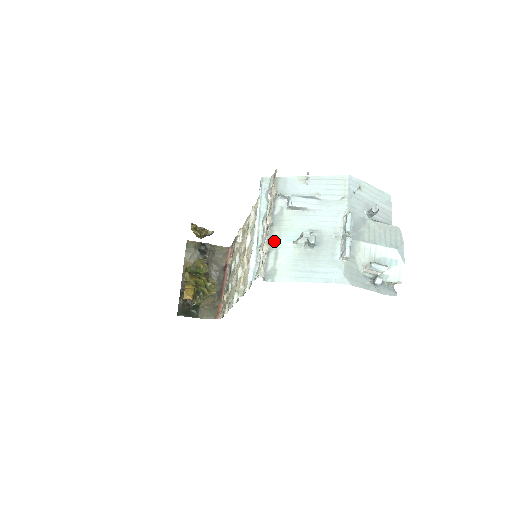
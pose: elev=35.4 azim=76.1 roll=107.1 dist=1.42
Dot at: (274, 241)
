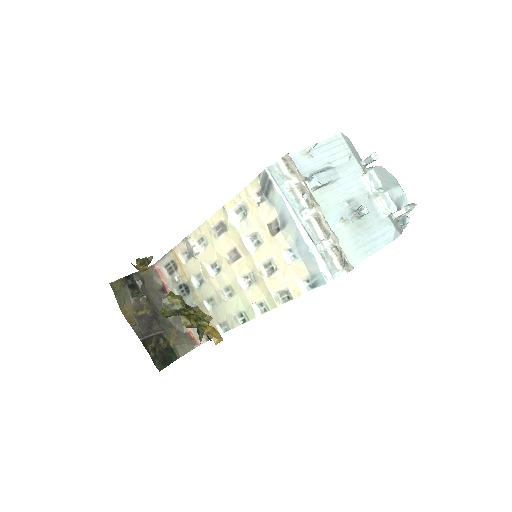
Dot at: occluded
